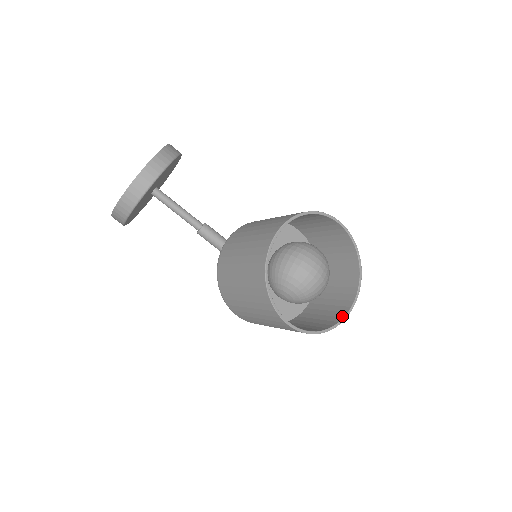
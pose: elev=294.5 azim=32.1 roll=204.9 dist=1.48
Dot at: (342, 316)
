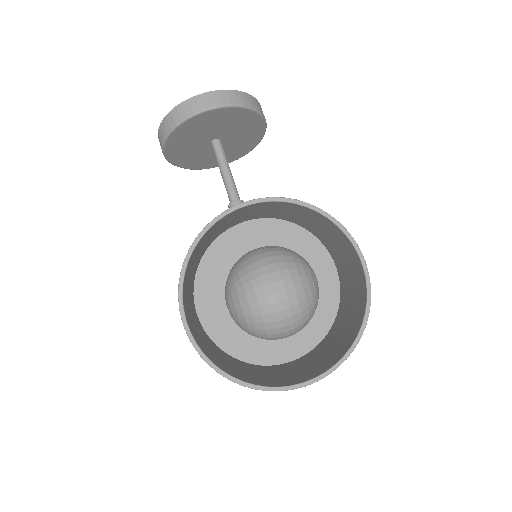
Dot at: (281, 384)
